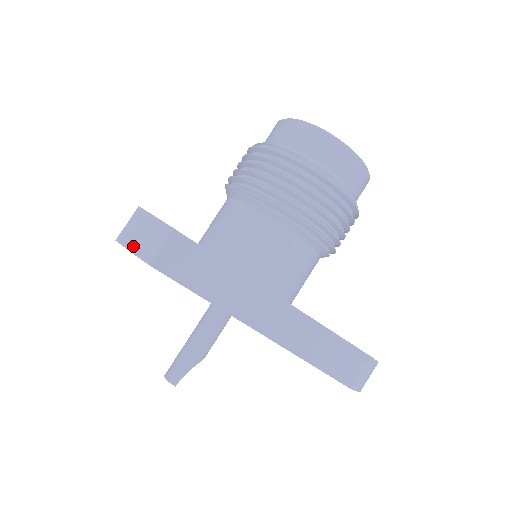
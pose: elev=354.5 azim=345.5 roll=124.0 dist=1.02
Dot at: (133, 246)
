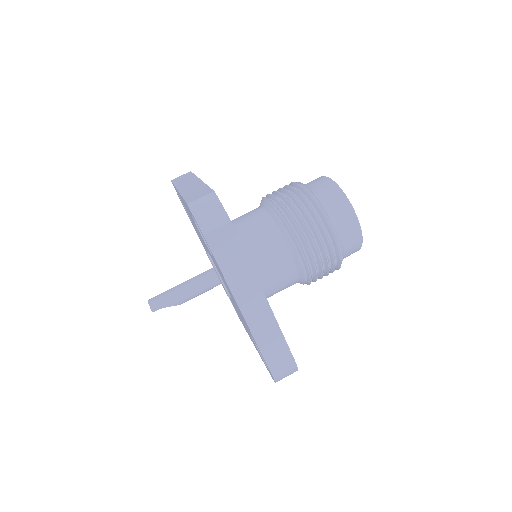
Dot at: (198, 216)
